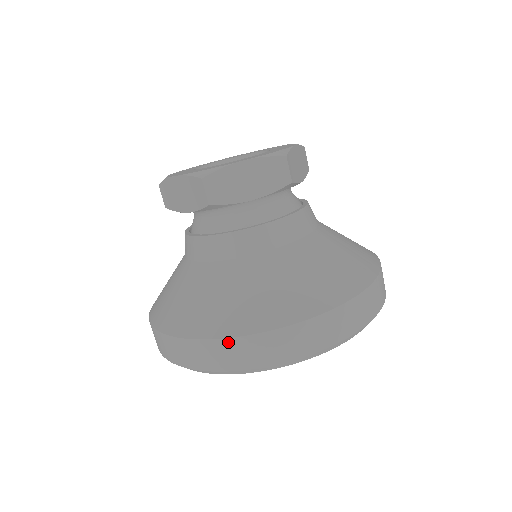
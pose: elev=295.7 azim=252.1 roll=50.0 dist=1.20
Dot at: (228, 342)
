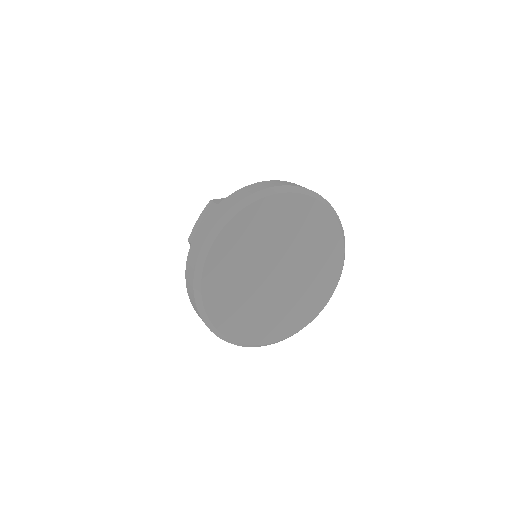
Dot at: (236, 192)
